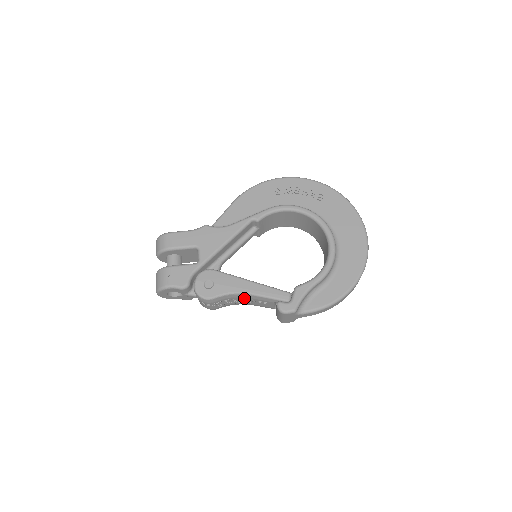
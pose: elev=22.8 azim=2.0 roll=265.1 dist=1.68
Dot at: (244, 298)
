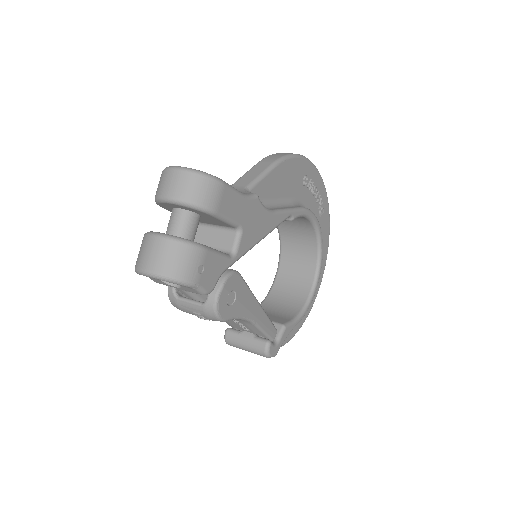
Dot at: occluded
